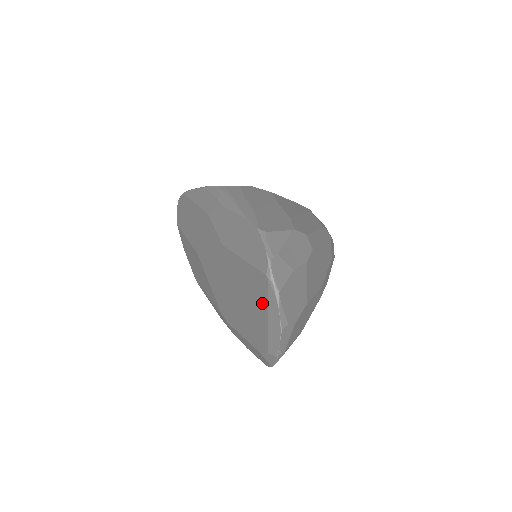
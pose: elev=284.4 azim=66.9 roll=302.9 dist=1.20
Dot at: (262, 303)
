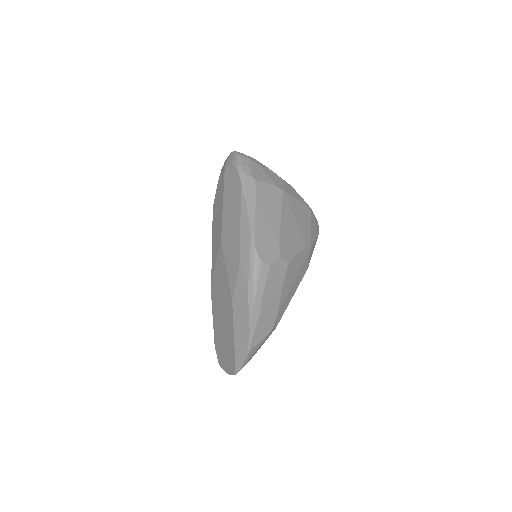
Dot at: (228, 358)
